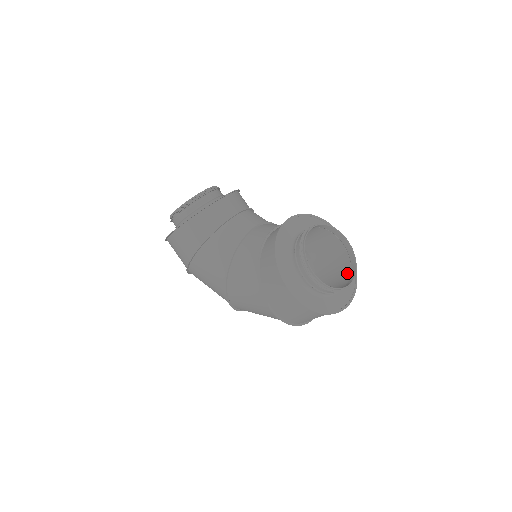
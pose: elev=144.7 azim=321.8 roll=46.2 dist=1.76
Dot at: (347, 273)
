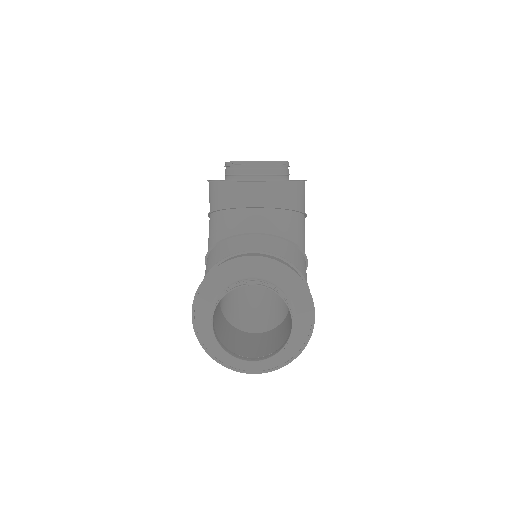
Dot at: (275, 348)
